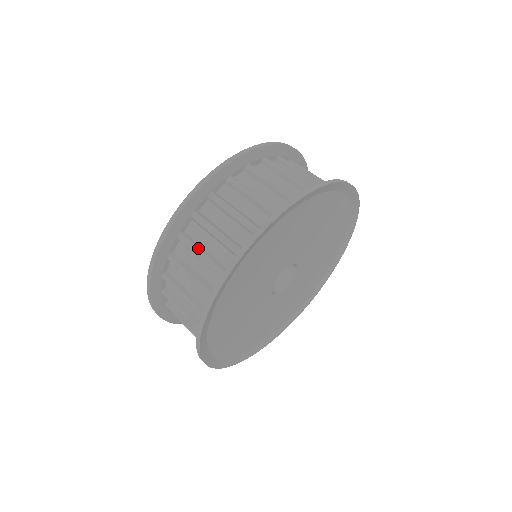
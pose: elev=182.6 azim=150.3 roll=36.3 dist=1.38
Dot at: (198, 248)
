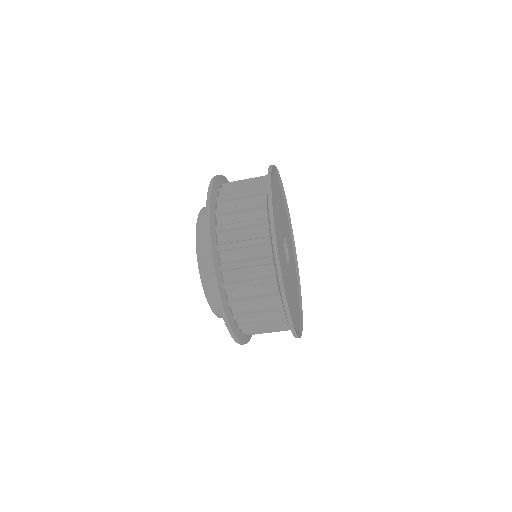
Dot at: occluded
